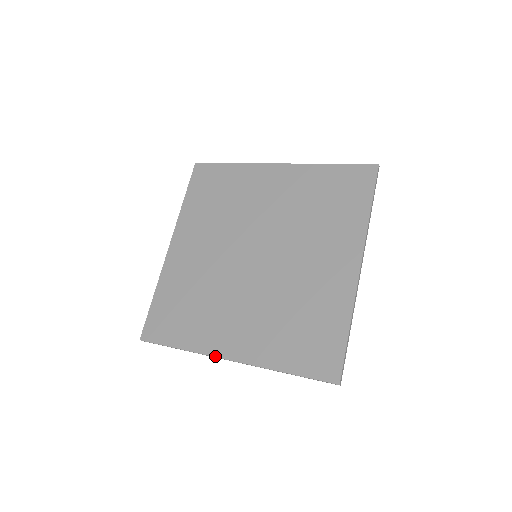
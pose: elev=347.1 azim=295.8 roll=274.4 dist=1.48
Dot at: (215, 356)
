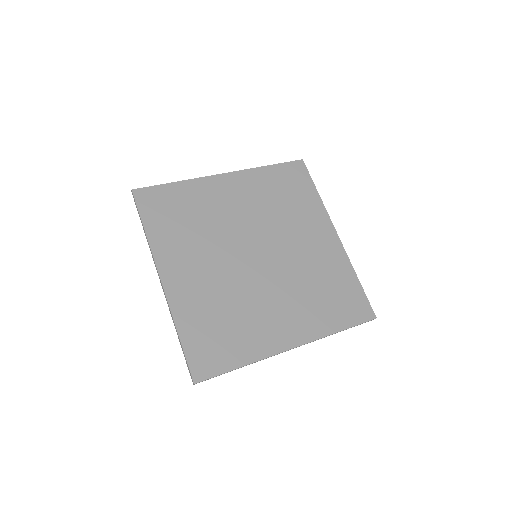
Dot at: (280, 352)
